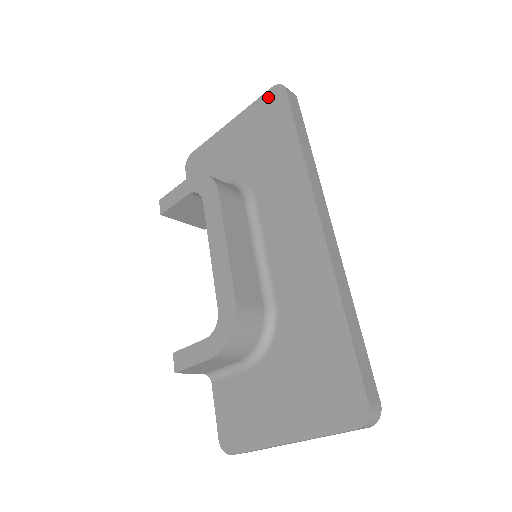
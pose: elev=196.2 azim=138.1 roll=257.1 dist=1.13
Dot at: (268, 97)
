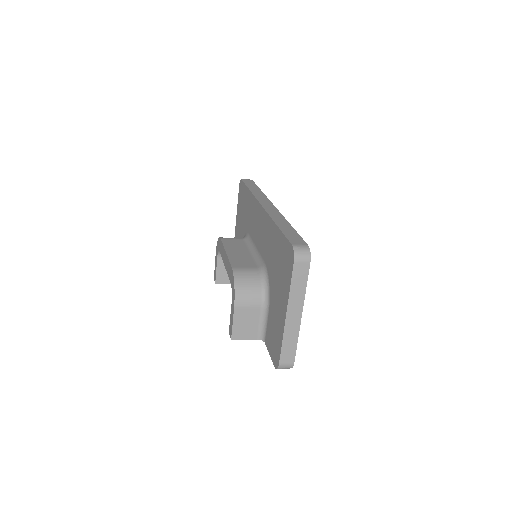
Dot at: (239, 191)
